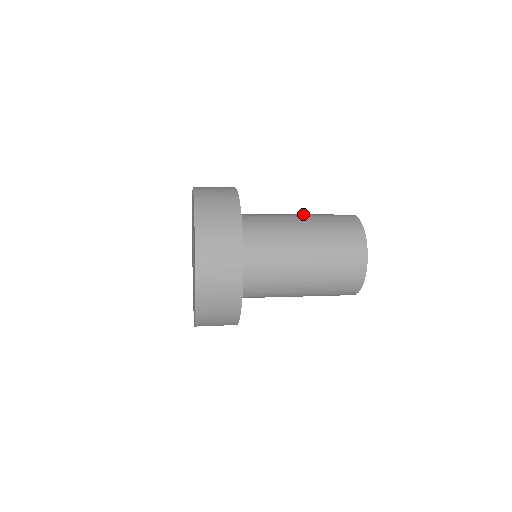
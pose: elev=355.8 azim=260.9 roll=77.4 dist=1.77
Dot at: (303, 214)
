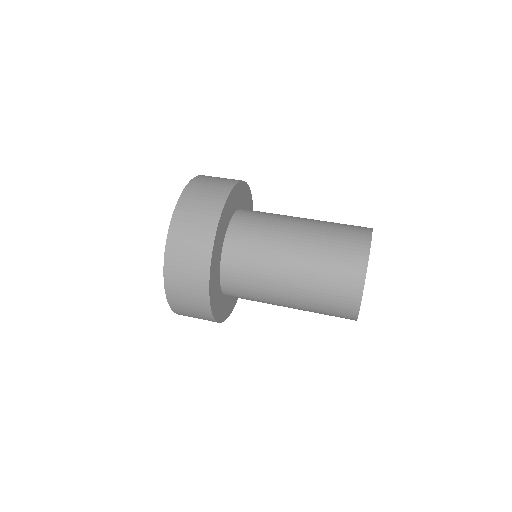
Dot at: (301, 261)
